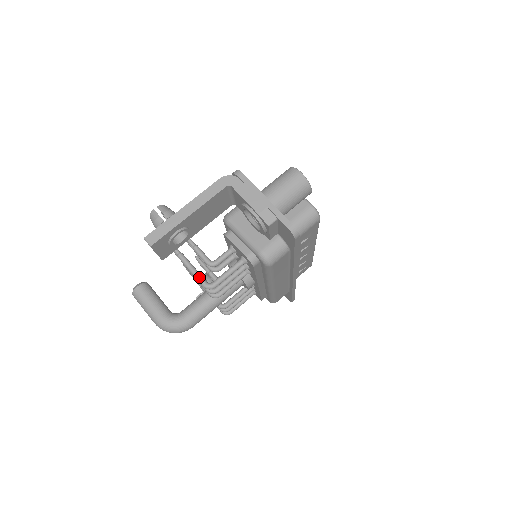
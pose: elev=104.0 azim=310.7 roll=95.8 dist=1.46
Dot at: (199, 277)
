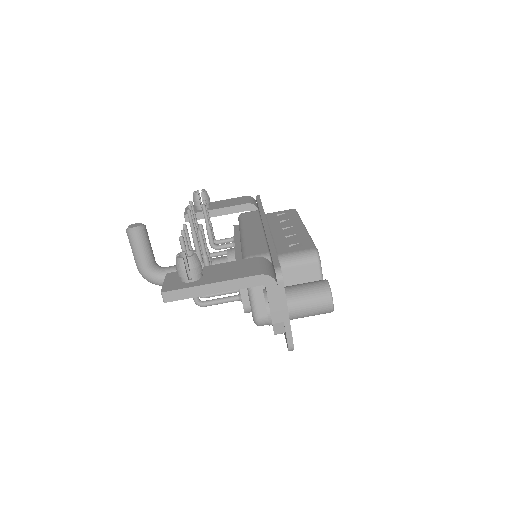
Dot at: occluded
